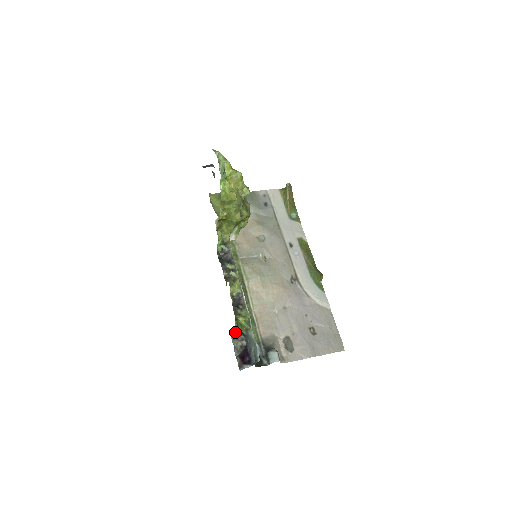
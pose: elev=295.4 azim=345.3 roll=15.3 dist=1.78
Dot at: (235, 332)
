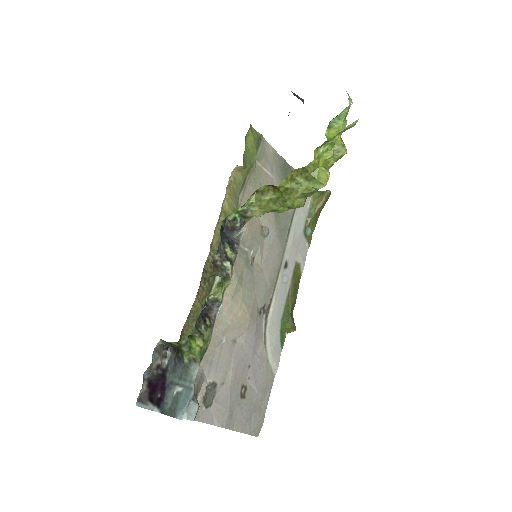
Dot at: (167, 343)
